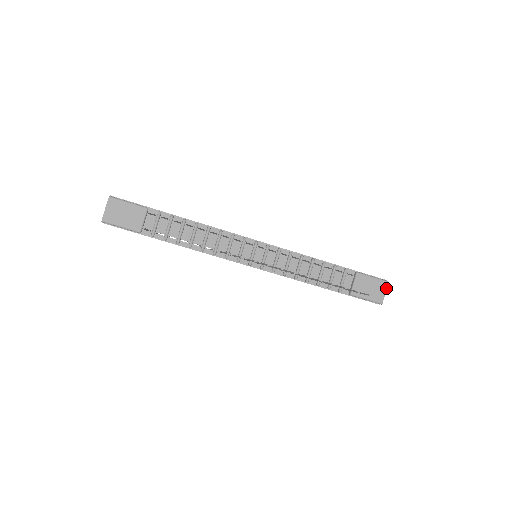
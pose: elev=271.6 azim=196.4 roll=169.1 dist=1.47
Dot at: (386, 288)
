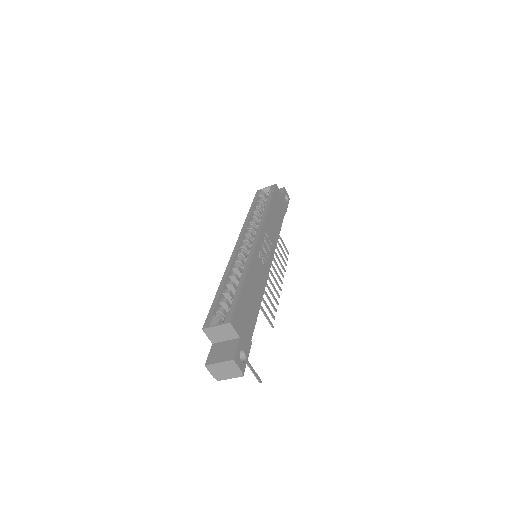
Dot at: occluded
